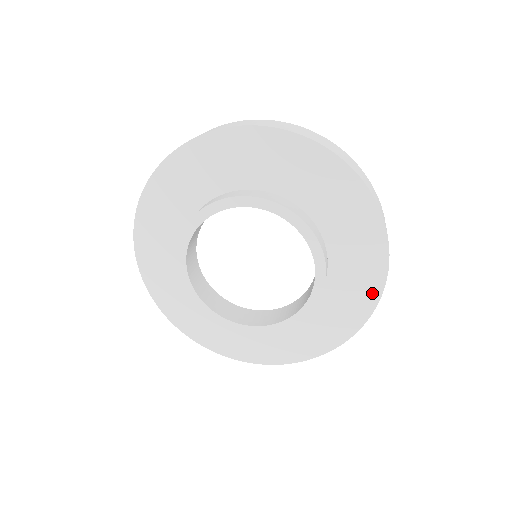
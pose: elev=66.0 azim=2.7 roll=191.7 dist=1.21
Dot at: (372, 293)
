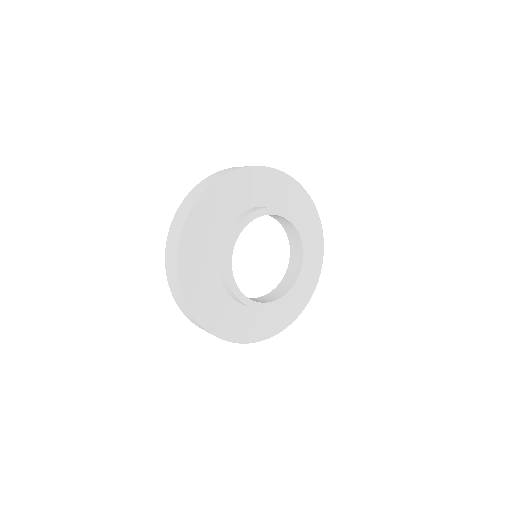
Dot at: (307, 296)
